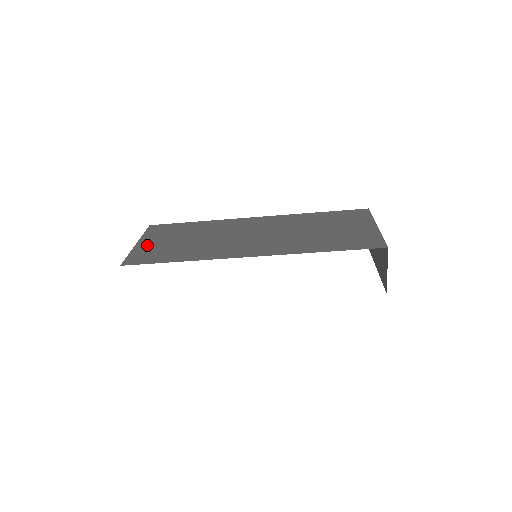
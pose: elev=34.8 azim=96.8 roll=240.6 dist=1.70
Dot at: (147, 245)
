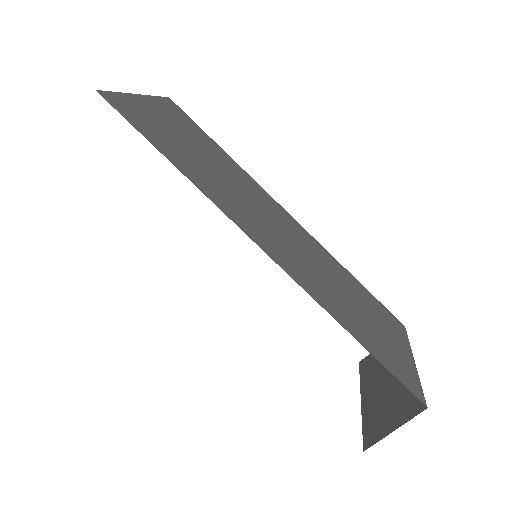
Dot at: (150, 109)
